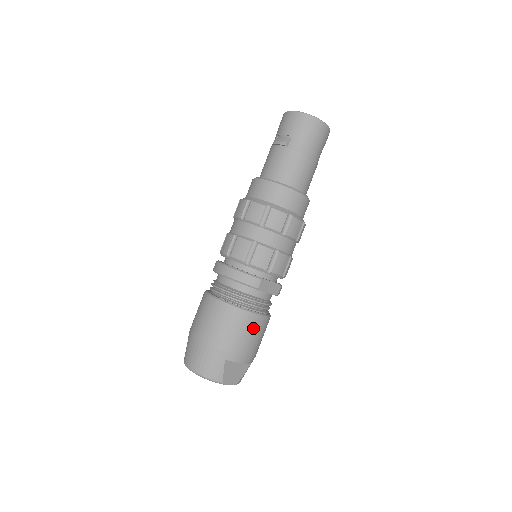
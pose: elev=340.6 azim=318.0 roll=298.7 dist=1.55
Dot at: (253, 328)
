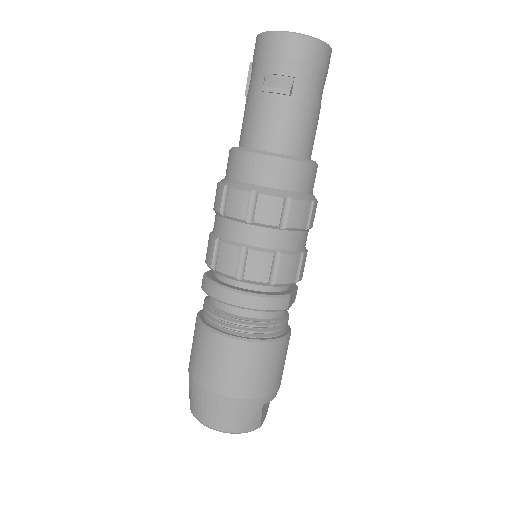
Dot at: (285, 354)
